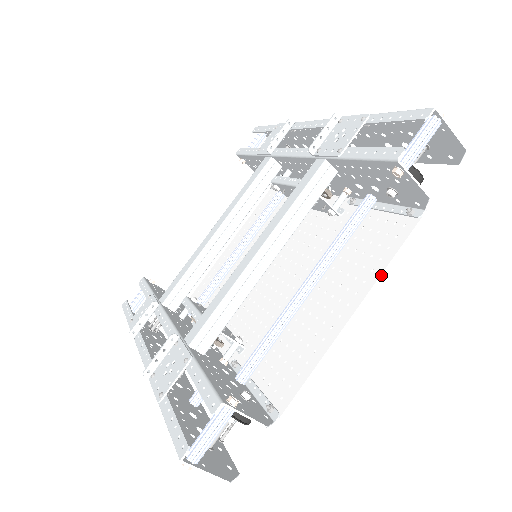
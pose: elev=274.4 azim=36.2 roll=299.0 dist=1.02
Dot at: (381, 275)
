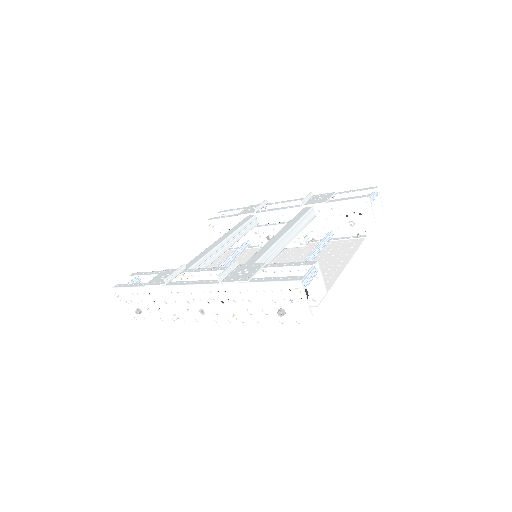
Dot at: (354, 254)
